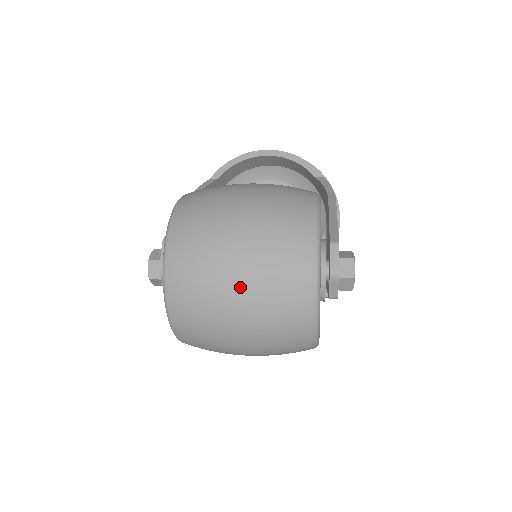
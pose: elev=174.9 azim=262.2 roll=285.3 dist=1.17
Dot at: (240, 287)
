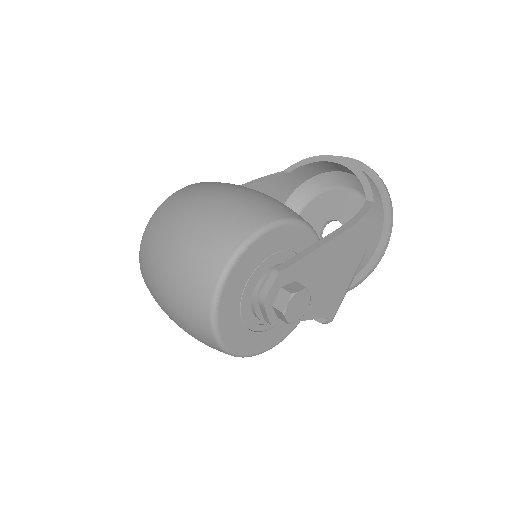
Dot at: (165, 274)
